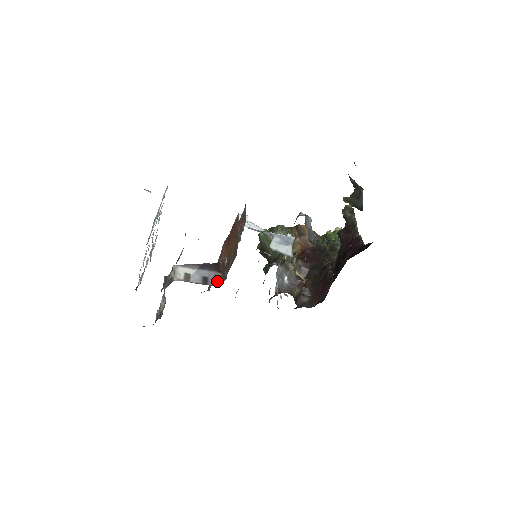
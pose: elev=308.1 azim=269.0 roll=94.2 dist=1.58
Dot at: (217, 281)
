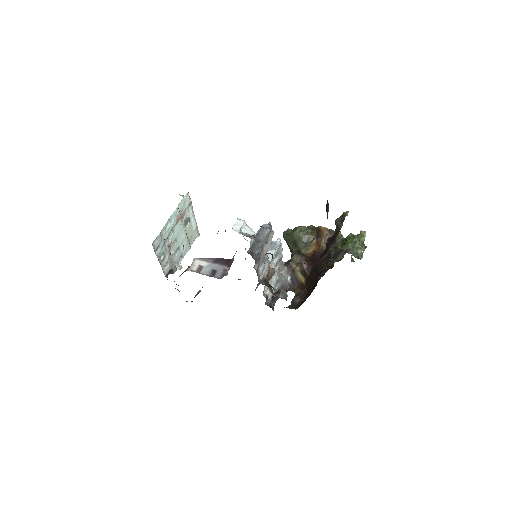
Dot at: (223, 274)
